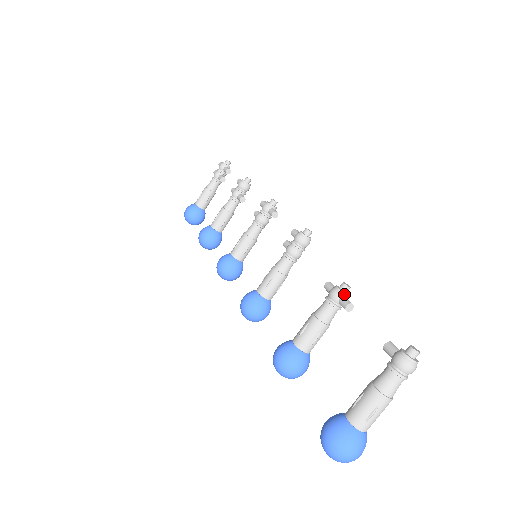
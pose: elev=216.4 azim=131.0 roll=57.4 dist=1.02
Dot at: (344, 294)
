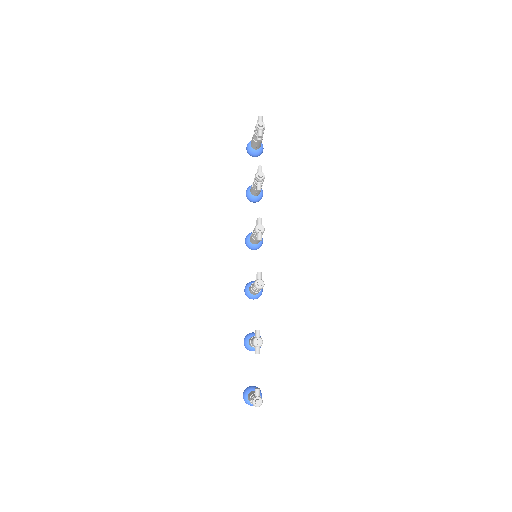
Dot at: (256, 346)
